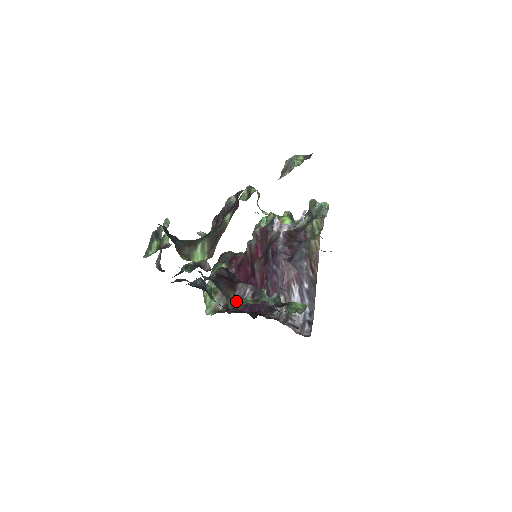
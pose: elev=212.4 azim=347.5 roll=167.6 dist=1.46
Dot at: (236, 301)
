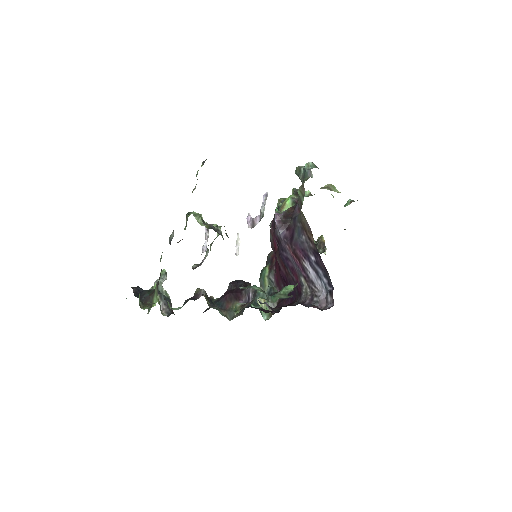
Dot at: (242, 309)
